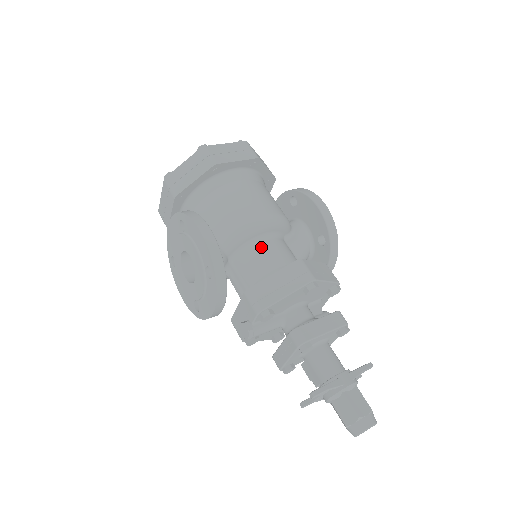
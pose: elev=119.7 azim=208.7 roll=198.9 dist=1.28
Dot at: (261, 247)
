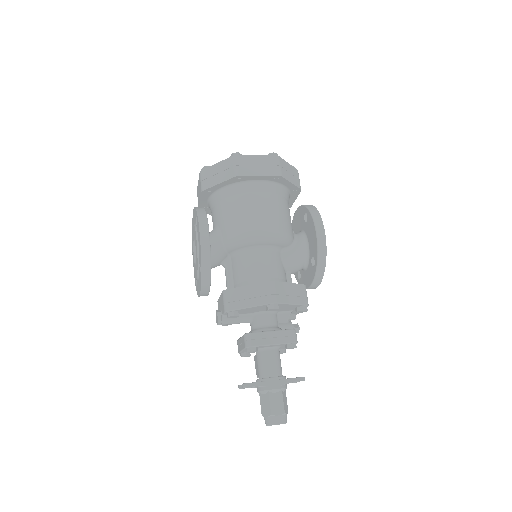
Dot at: (253, 256)
